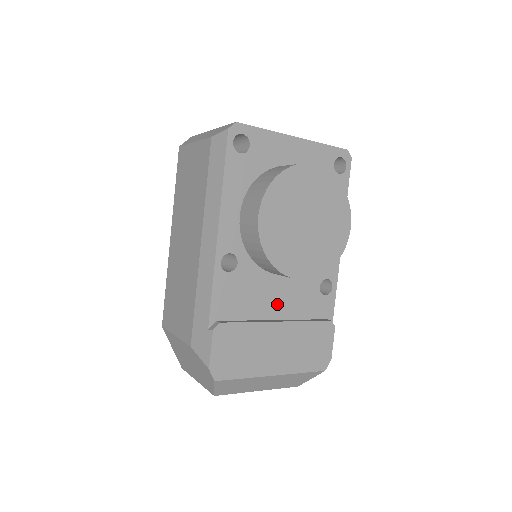
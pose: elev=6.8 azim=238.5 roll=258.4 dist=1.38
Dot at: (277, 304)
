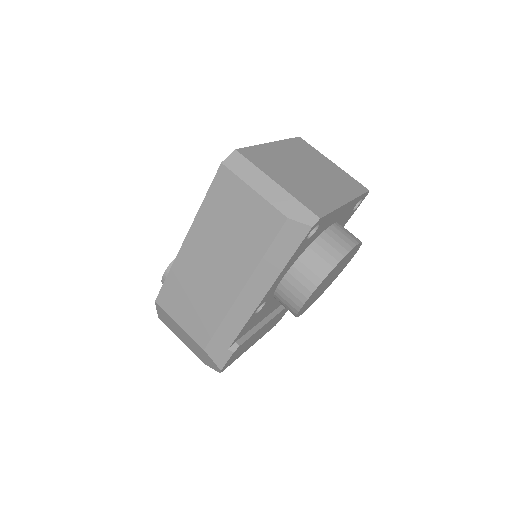
Dot at: (271, 309)
